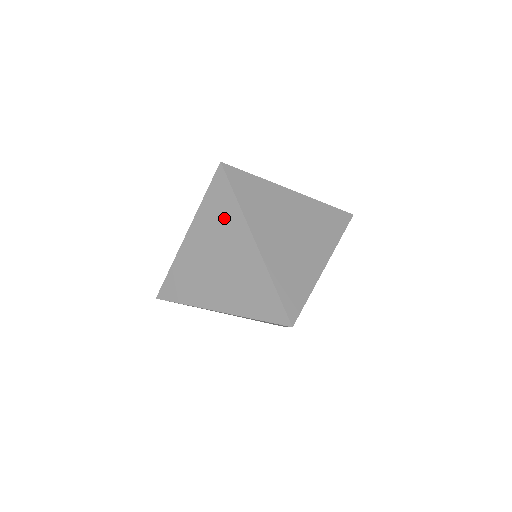
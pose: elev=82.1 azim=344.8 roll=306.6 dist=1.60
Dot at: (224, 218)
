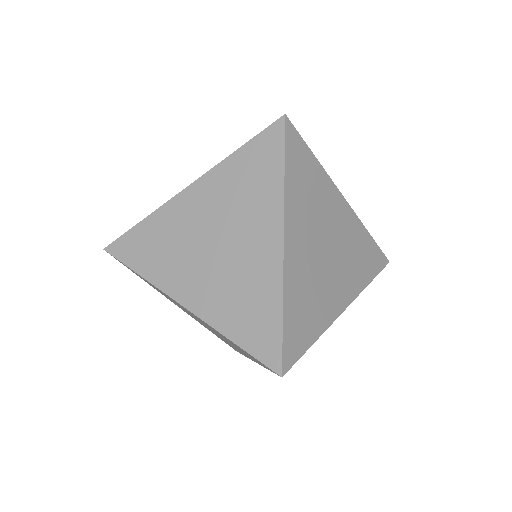
Dot at: occluded
